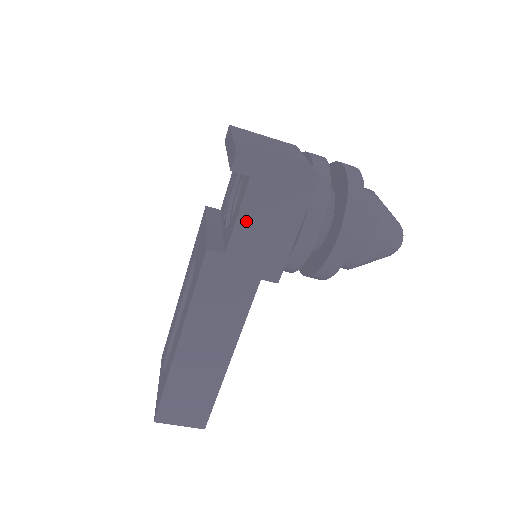
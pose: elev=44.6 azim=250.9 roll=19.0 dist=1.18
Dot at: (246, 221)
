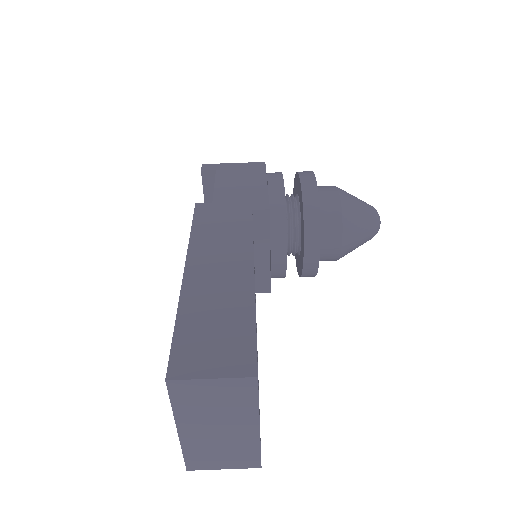
Dot at: (222, 186)
